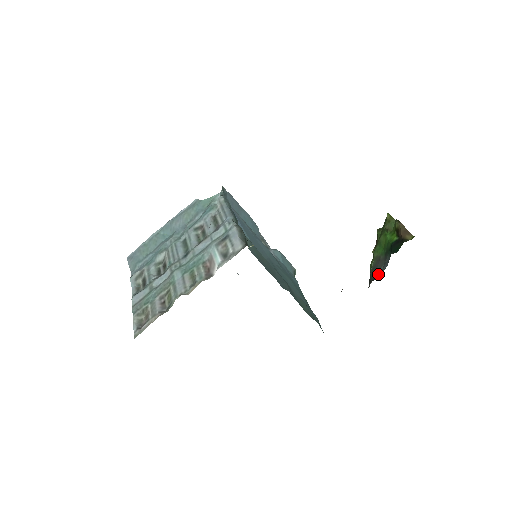
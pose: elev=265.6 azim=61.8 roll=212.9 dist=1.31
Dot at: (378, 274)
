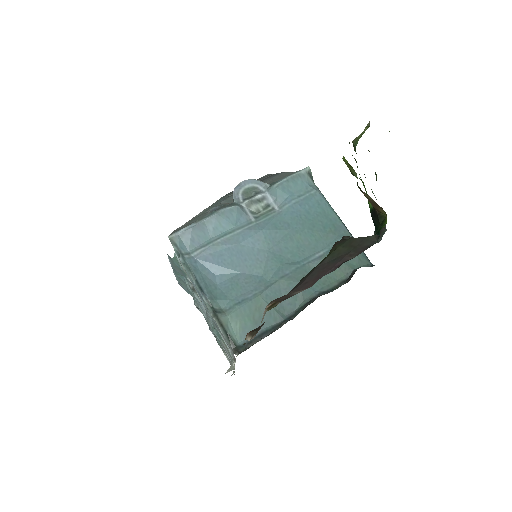
Dot at: occluded
